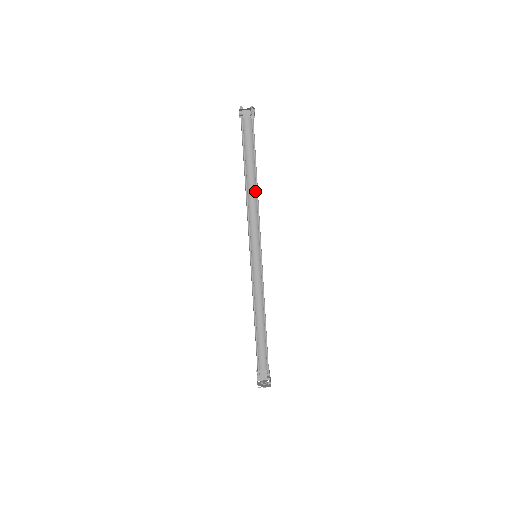
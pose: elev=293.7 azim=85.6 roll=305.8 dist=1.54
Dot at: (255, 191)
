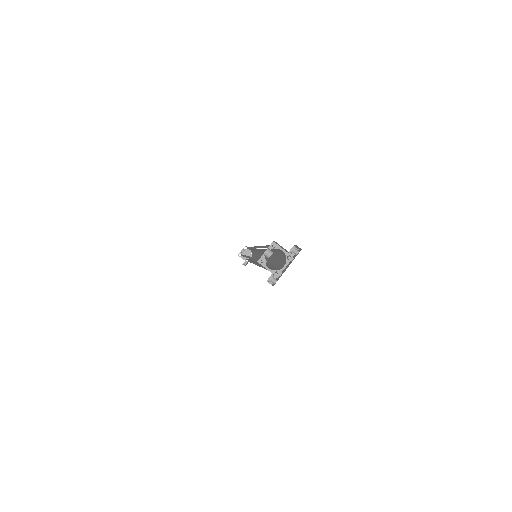
Dot at: (271, 255)
